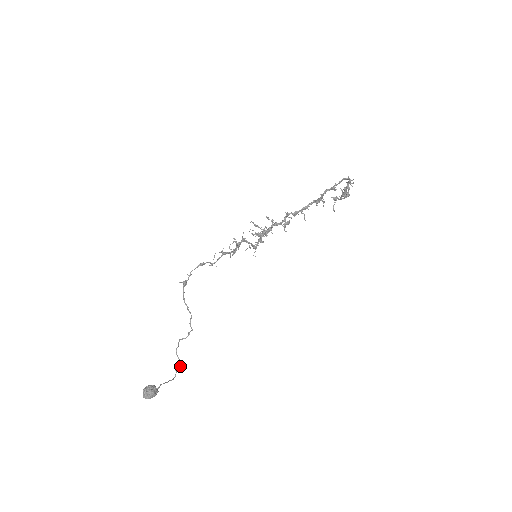
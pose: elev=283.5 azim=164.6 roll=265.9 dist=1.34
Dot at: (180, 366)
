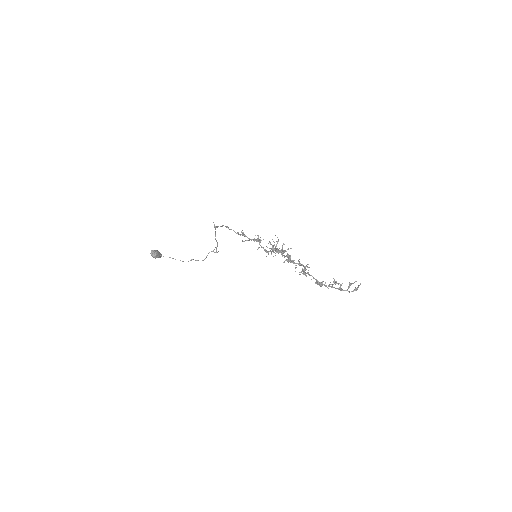
Dot at: occluded
